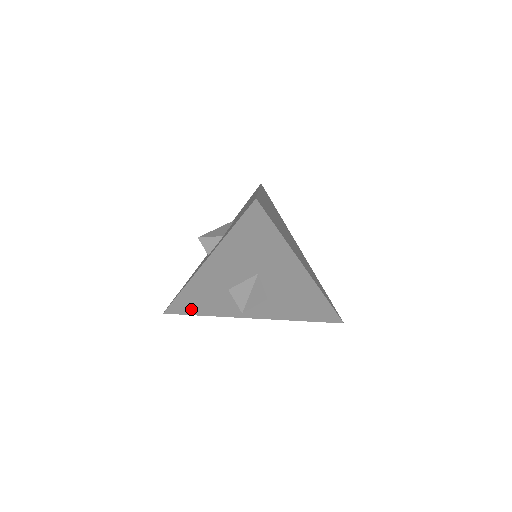
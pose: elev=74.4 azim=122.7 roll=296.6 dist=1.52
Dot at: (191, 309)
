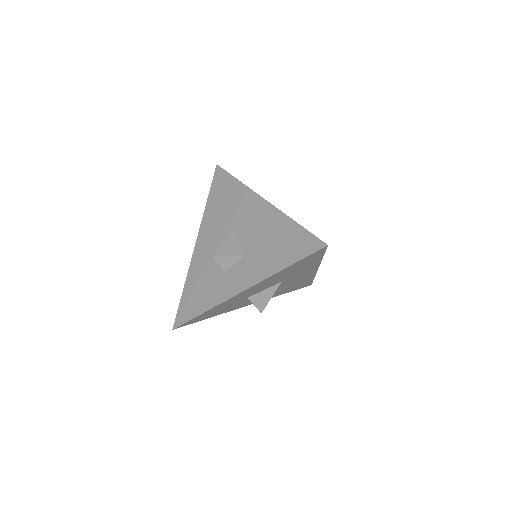
Dot at: (202, 318)
